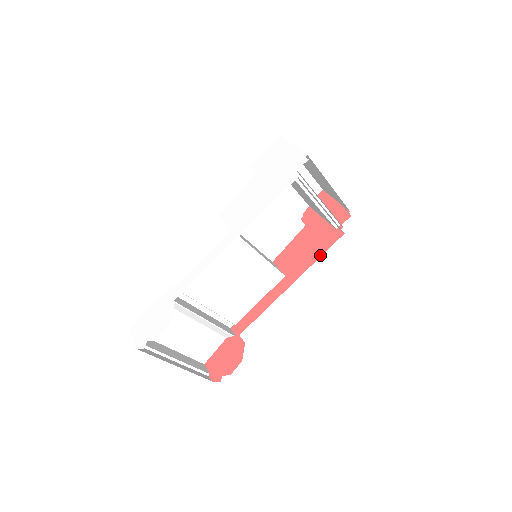
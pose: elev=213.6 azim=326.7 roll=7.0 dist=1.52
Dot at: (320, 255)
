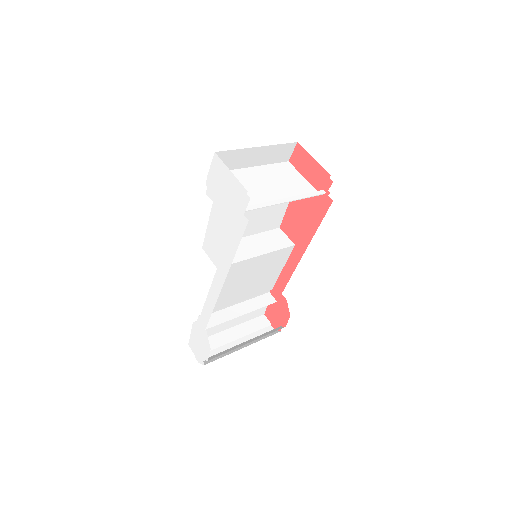
Dot at: (318, 225)
